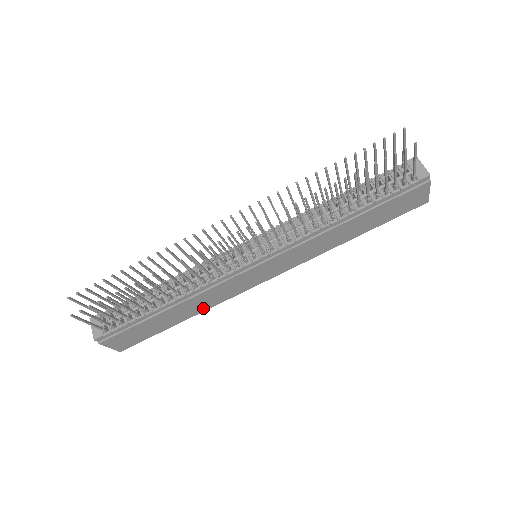
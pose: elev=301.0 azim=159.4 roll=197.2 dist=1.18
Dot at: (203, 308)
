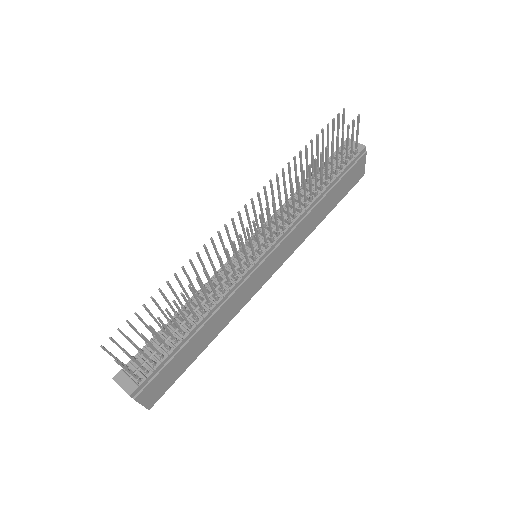
Dot at: (221, 327)
